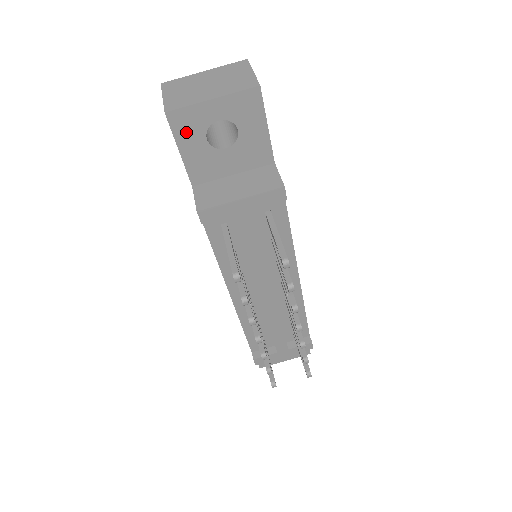
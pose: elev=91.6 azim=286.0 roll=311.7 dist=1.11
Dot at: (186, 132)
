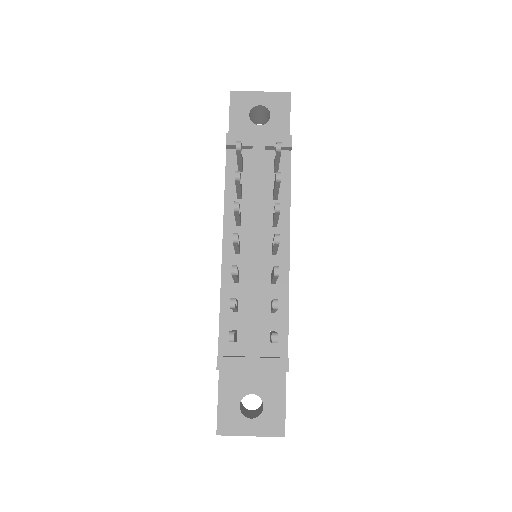
Dot at: (238, 106)
